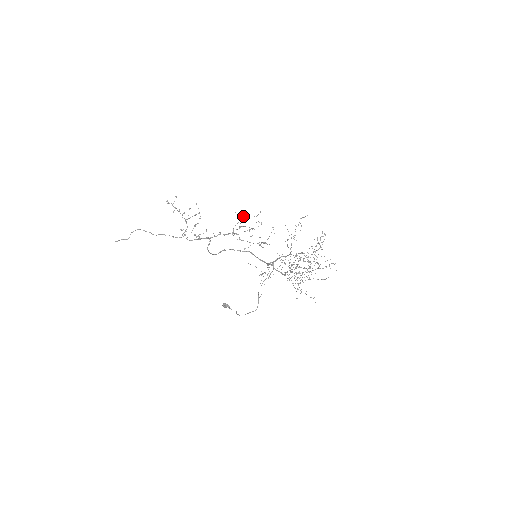
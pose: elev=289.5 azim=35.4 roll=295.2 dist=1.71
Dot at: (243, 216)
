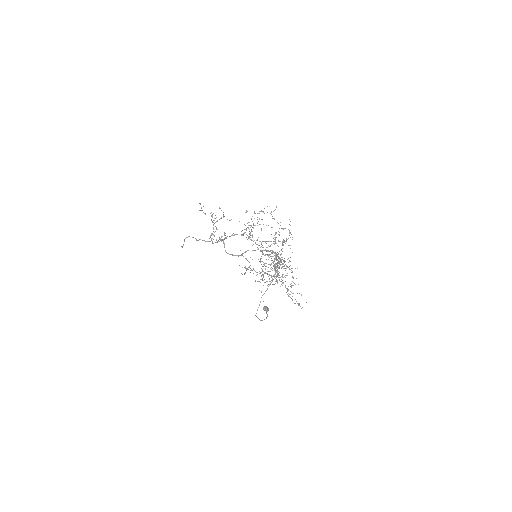
Dot at: occluded
